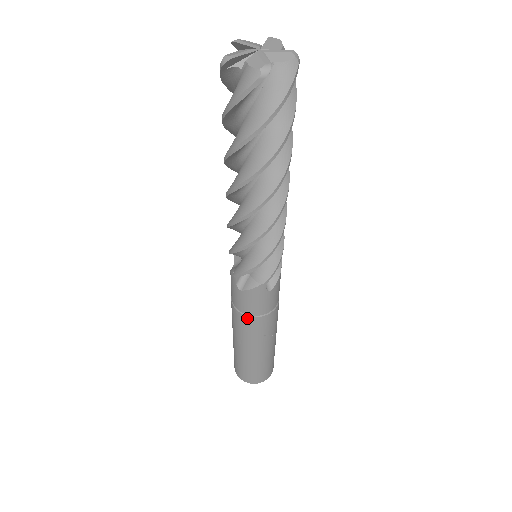
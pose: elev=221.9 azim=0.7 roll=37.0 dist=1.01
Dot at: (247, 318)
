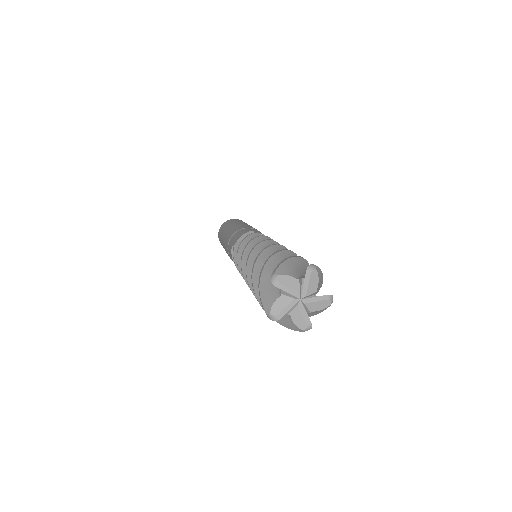
Dot at: occluded
